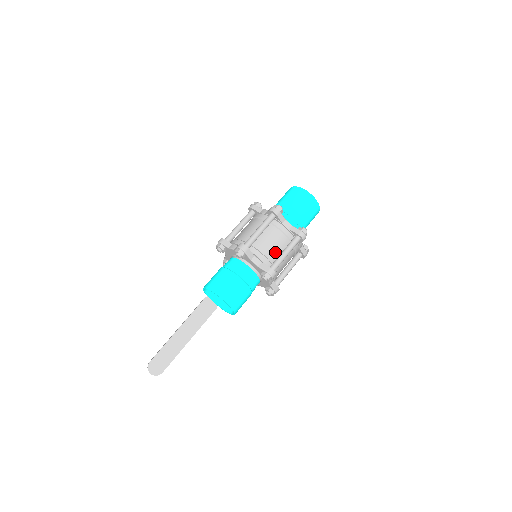
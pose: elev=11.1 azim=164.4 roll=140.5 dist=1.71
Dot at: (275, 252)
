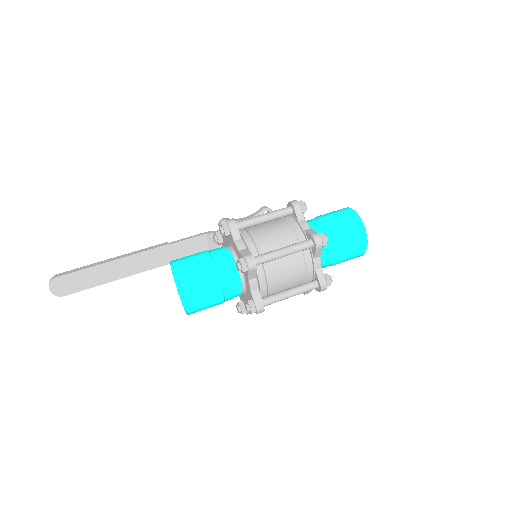
Dot at: (281, 285)
